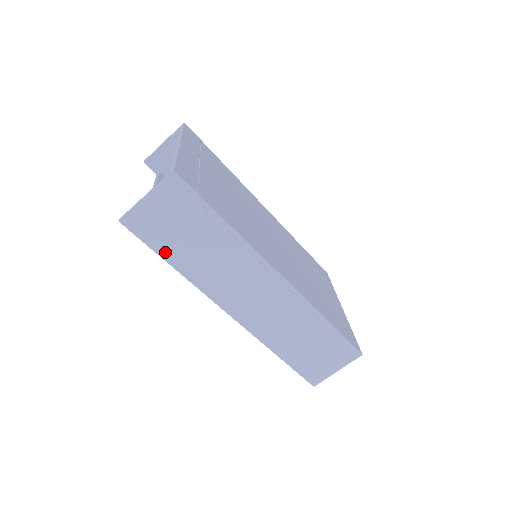
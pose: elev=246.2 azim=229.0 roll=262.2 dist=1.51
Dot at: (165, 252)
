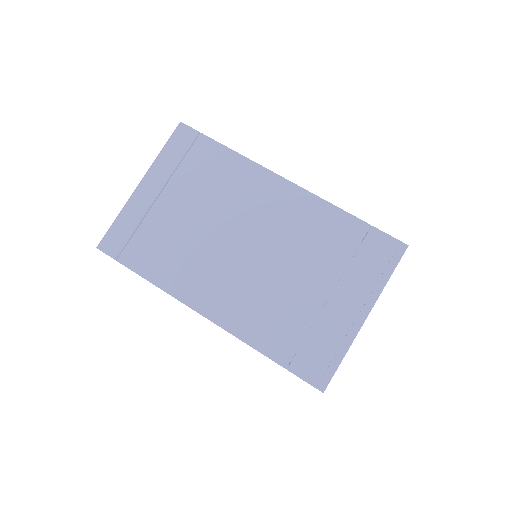
Dot at: occluded
